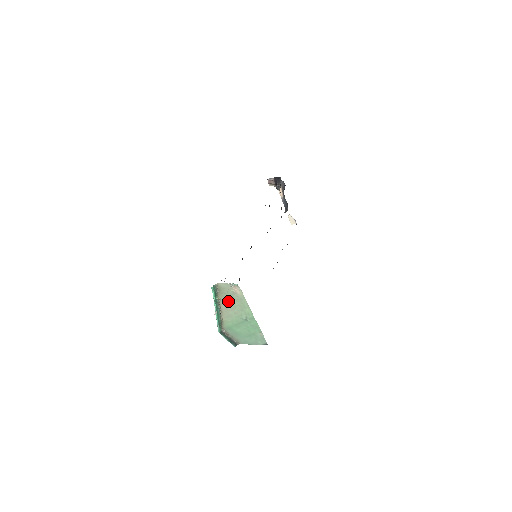
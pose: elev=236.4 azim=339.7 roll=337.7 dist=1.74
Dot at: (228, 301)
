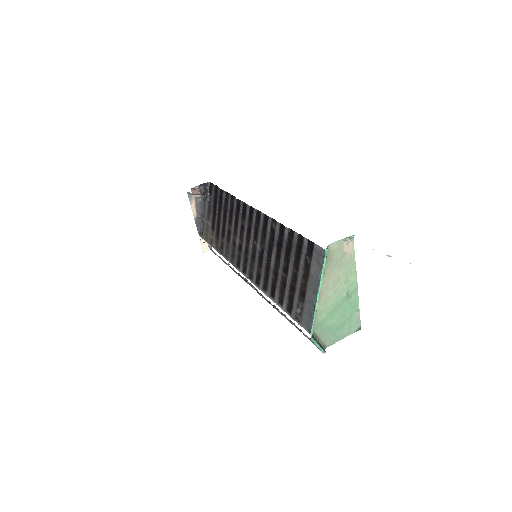
Dot at: (332, 273)
